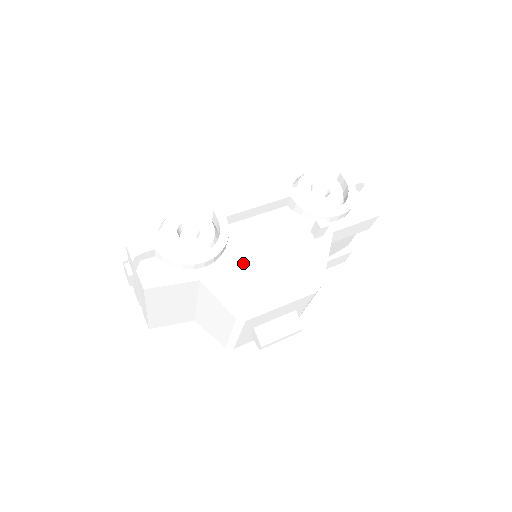
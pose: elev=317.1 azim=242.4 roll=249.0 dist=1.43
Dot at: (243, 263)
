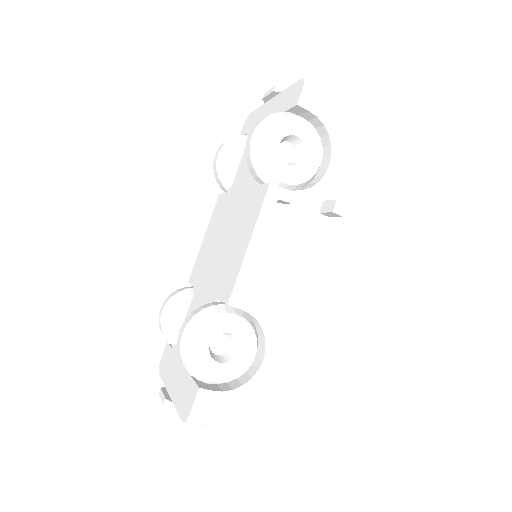
Dot at: (295, 317)
